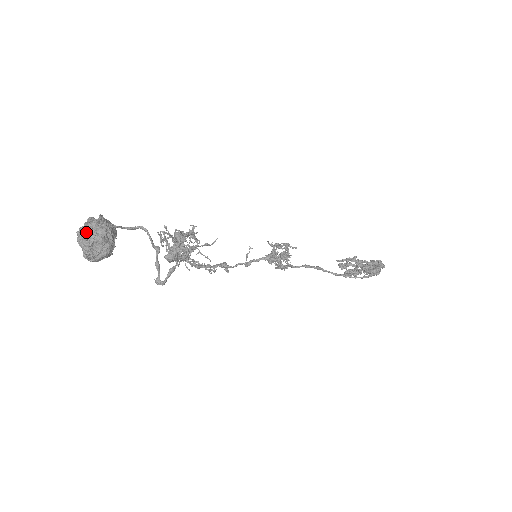
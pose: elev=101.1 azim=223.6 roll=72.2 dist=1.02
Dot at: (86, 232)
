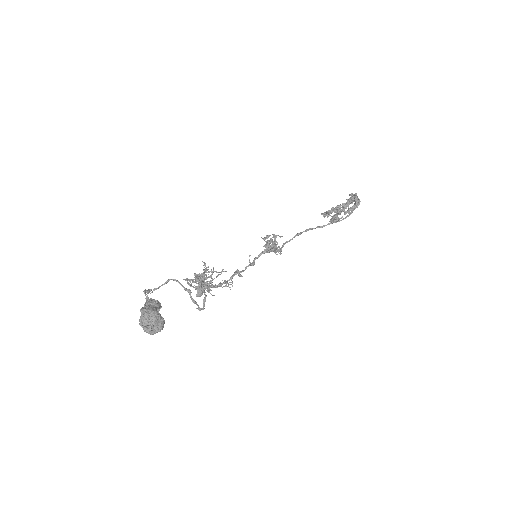
Dot at: (144, 323)
